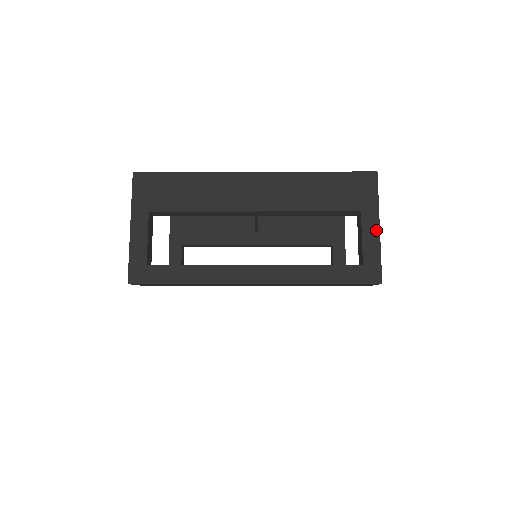
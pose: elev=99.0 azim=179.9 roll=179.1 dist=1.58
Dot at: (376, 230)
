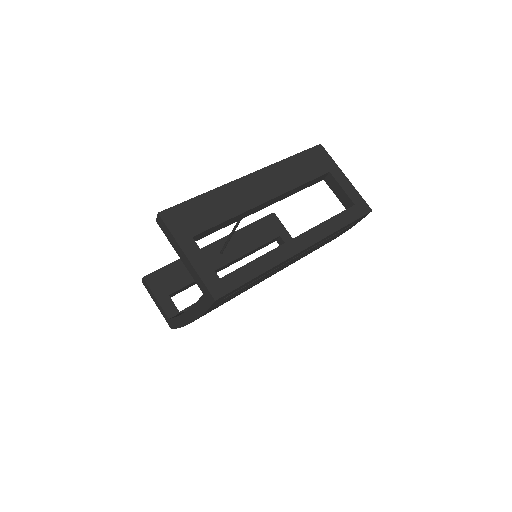
Dot at: (346, 180)
